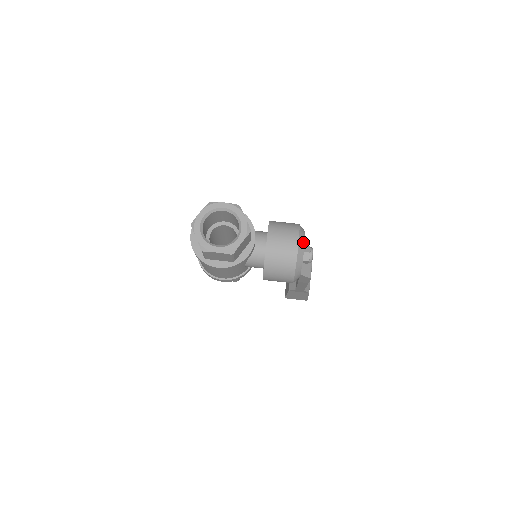
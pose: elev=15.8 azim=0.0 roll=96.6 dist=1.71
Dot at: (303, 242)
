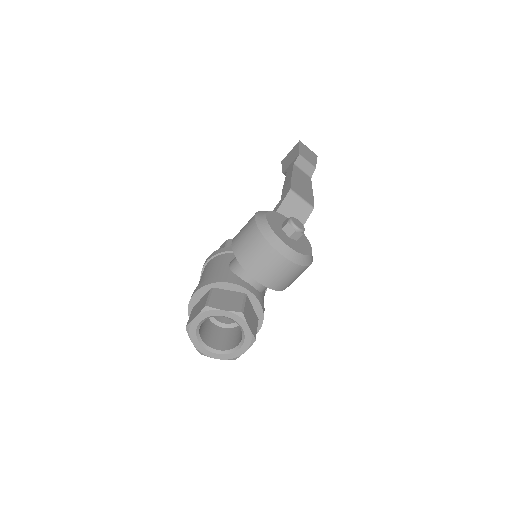
Dot at: (282, 245)
